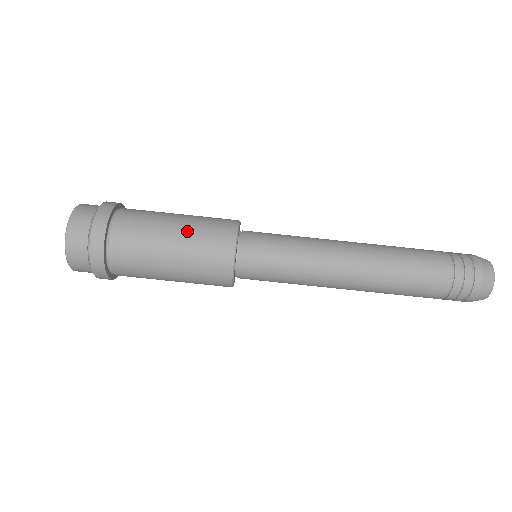
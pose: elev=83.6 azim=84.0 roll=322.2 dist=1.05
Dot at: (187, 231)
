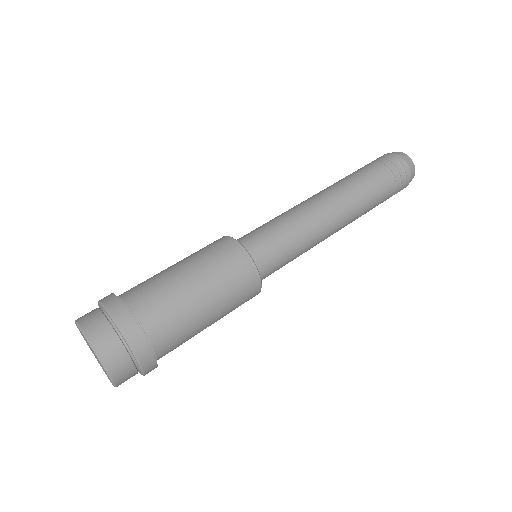
Dot at: (196, 265)
